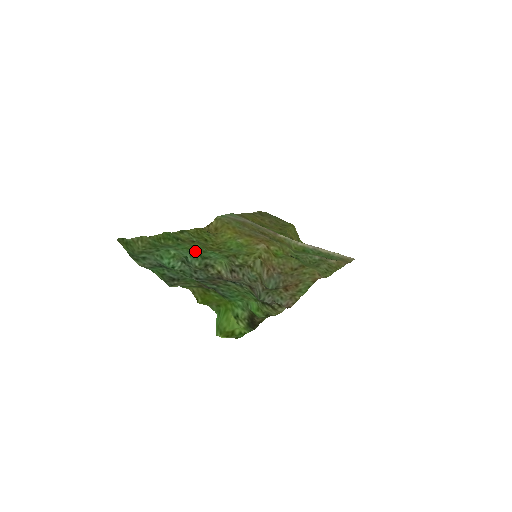
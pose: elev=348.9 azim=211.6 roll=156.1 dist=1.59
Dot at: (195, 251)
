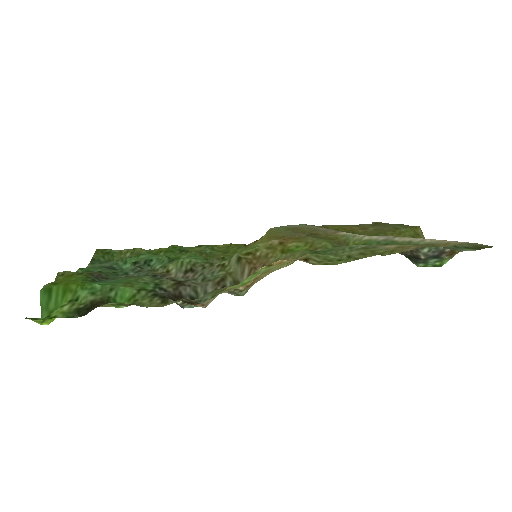
Dot at: (175, 256)
